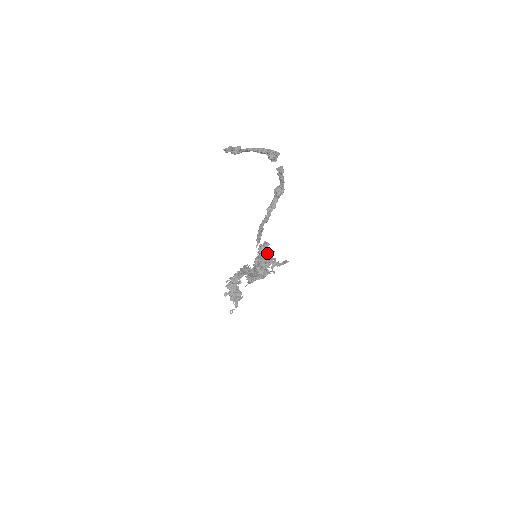
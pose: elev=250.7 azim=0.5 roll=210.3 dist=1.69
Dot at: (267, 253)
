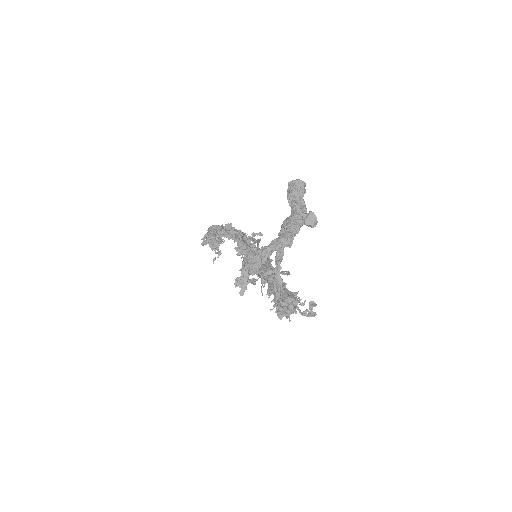
Dot at: (289, 308)
